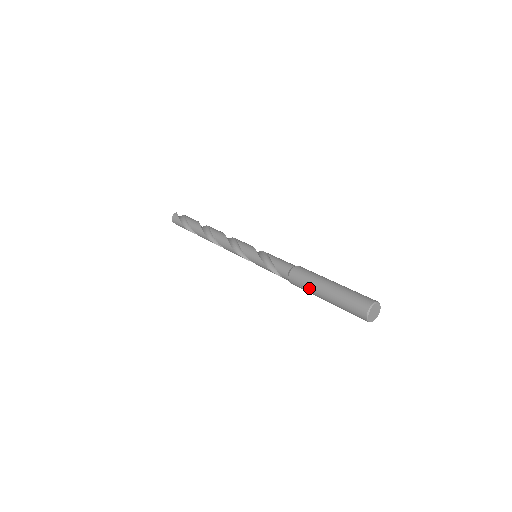
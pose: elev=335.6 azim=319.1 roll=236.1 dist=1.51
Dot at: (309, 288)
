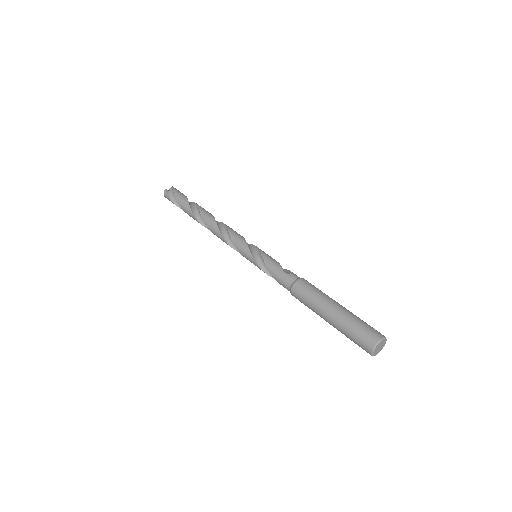
Dot at: occluded
